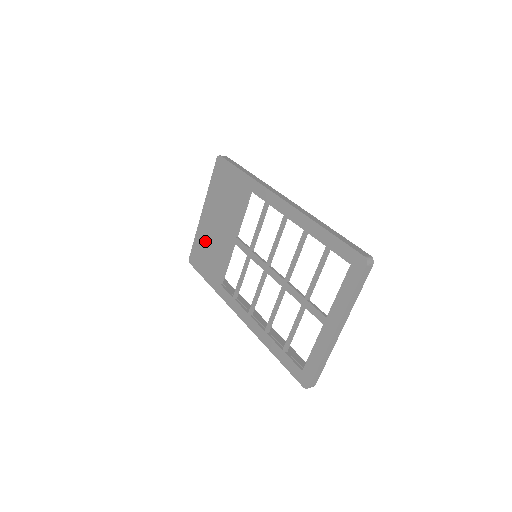
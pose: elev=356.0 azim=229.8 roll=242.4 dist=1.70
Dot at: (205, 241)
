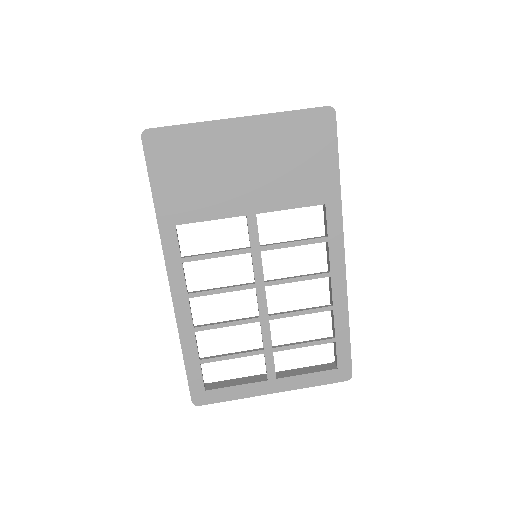
Dot at: (204, 154)
